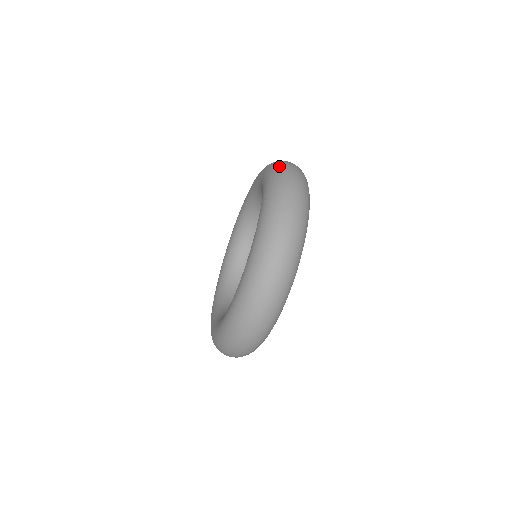
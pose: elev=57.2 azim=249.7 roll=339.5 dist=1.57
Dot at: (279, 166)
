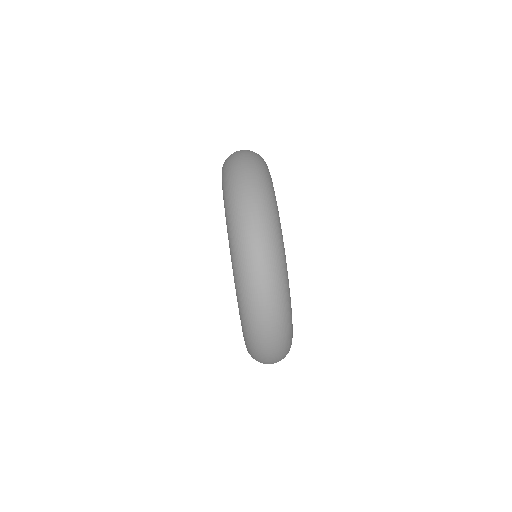
Dot at: occluded
